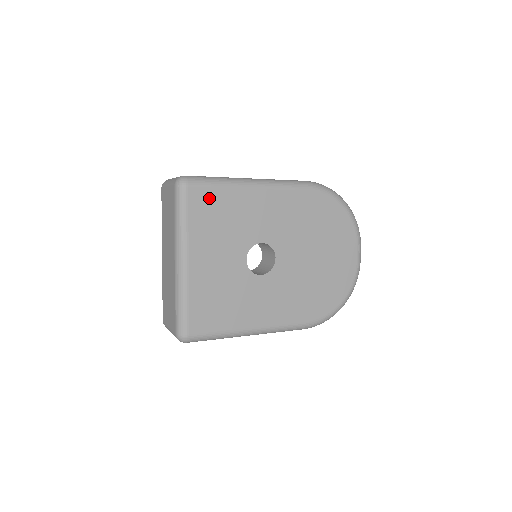
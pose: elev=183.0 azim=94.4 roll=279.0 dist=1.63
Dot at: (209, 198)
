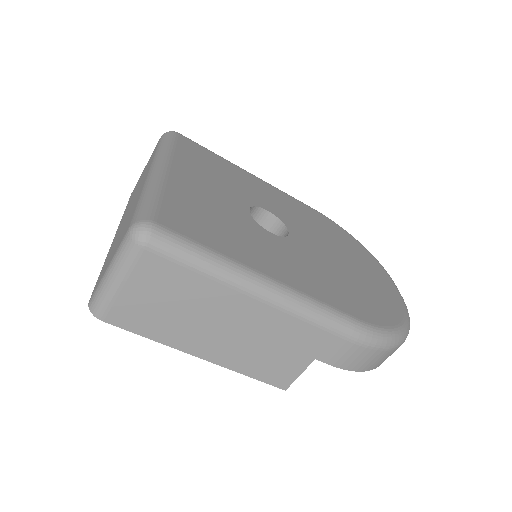
Dot at: (202, 152)
